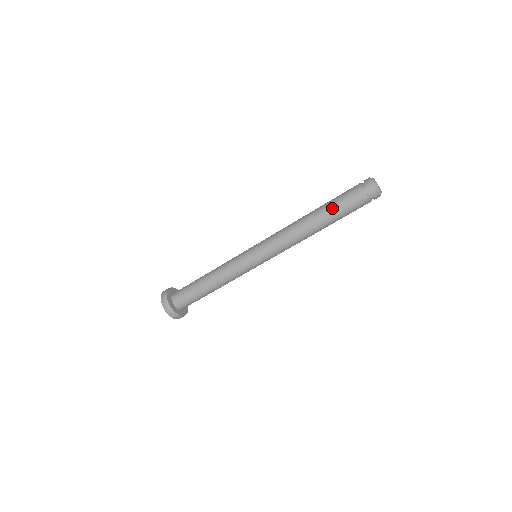
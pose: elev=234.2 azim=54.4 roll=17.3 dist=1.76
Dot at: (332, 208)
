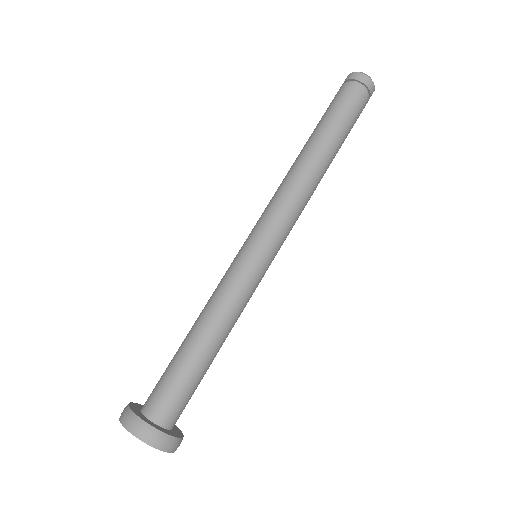
Dot at: (318, 124)
